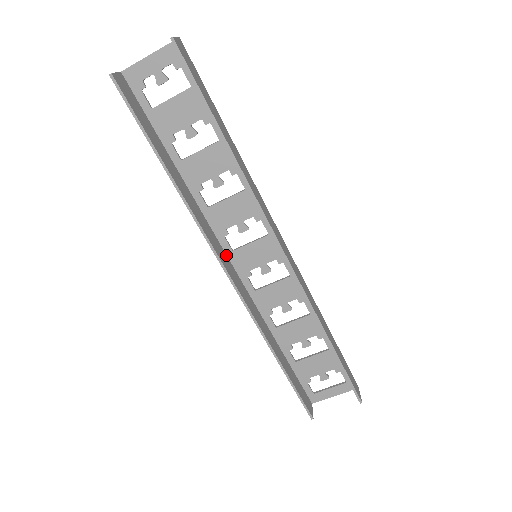
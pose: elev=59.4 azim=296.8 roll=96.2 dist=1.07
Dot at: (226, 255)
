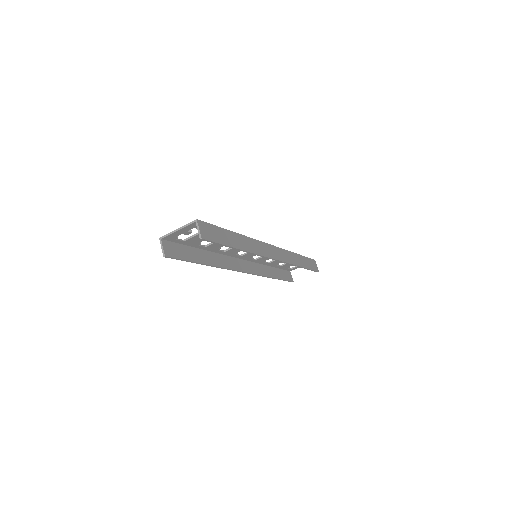
Dot at: (237, 258)
